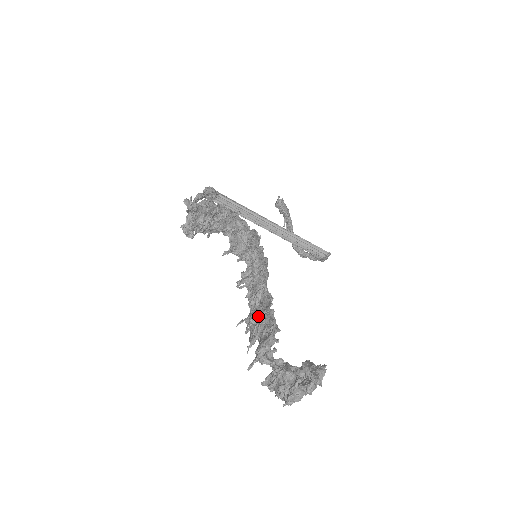
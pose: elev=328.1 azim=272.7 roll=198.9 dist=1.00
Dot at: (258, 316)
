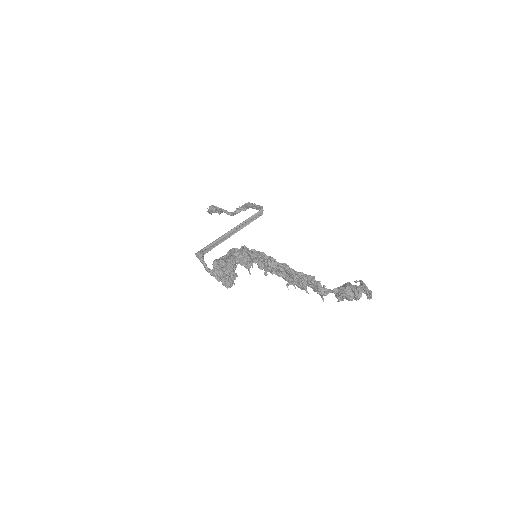
Dot at: (296, 279)
